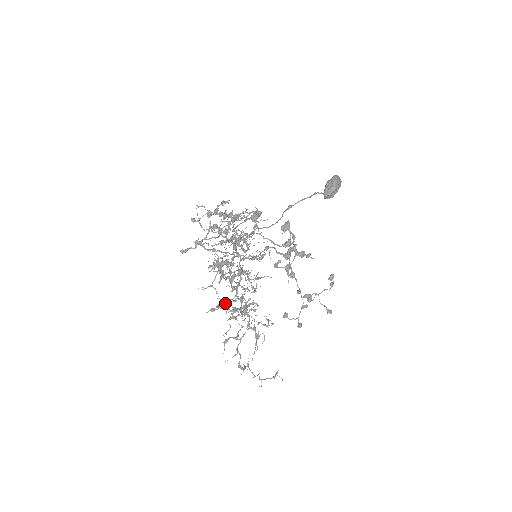
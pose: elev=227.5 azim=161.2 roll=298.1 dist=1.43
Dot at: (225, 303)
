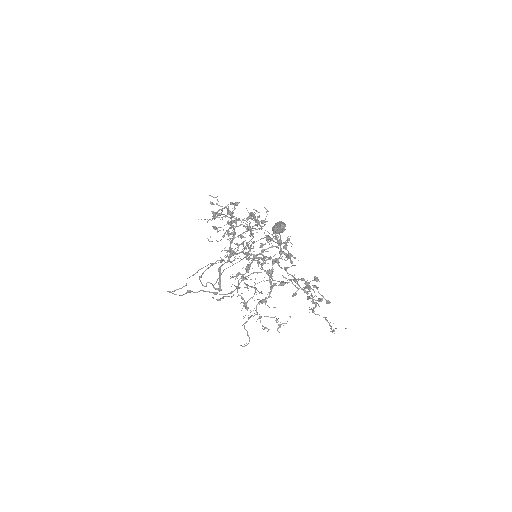
Dot at: occluded
